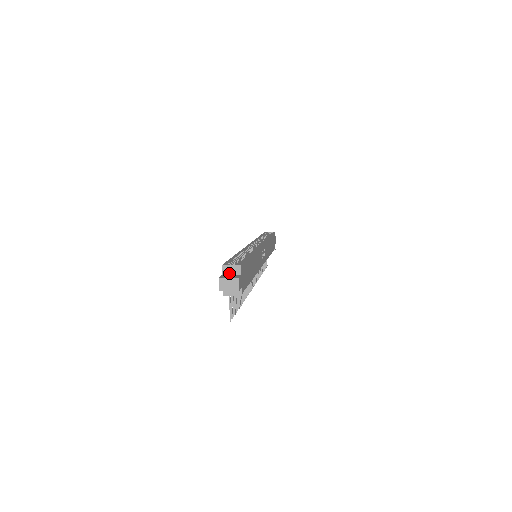
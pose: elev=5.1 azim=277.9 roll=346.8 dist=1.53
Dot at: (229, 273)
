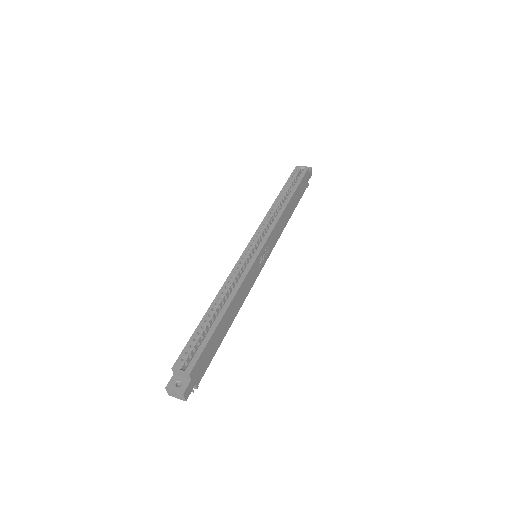
Dot at: (180, 375)
